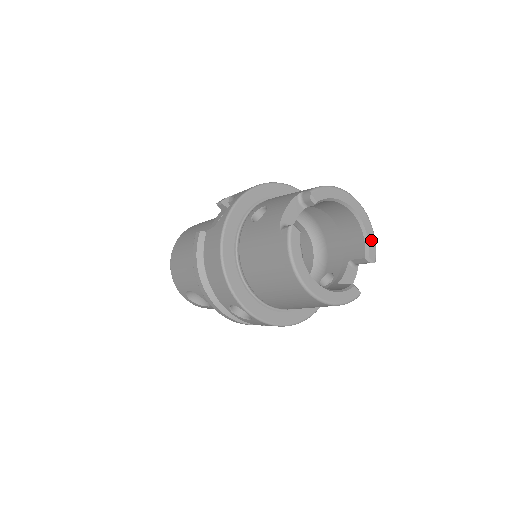
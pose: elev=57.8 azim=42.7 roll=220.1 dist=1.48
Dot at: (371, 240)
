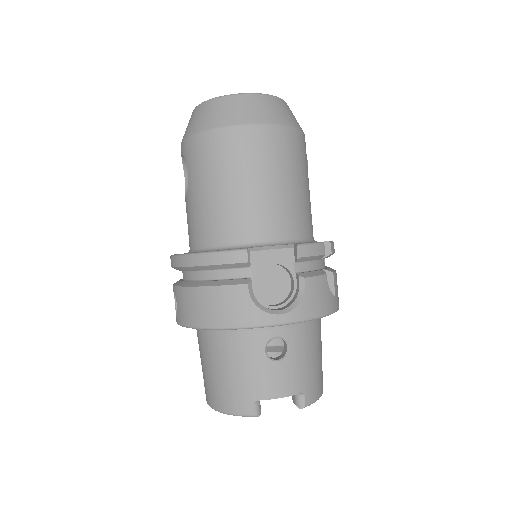
Dot at: occluded
